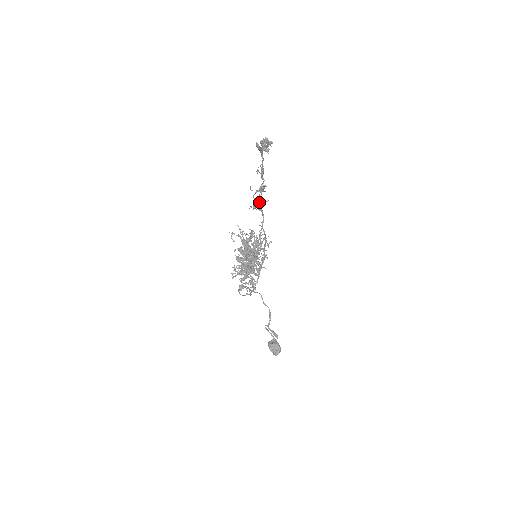
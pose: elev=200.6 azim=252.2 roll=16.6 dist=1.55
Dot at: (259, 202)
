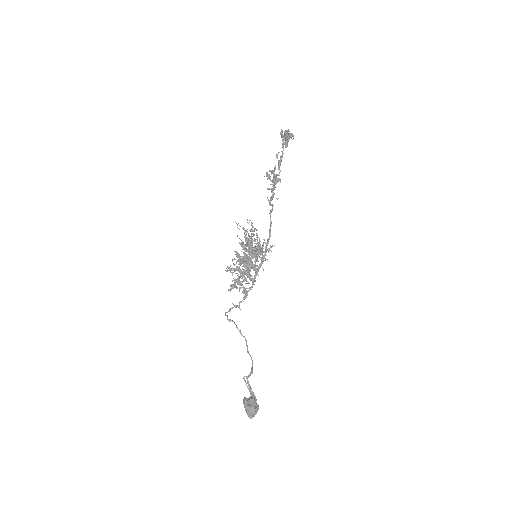
Dot at: (272, 192)
